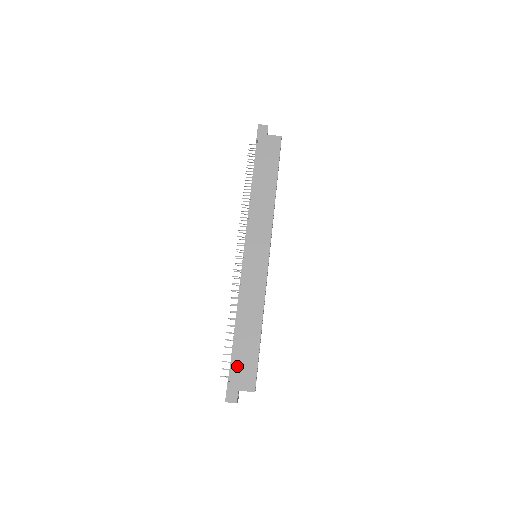
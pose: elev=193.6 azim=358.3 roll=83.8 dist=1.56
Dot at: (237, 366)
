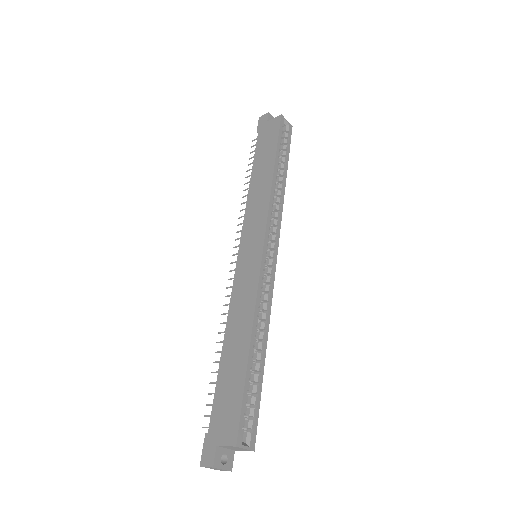
Dot at: (218, 407)
